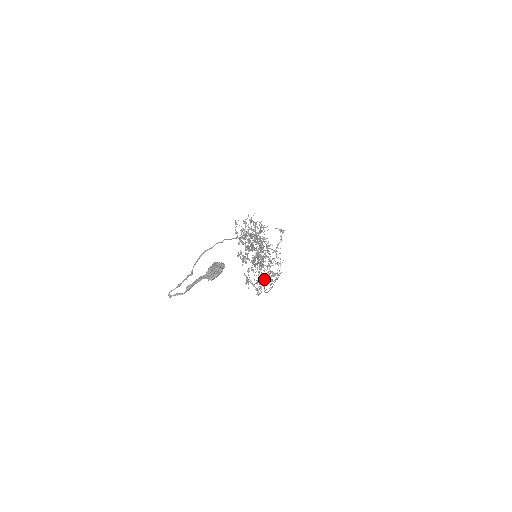
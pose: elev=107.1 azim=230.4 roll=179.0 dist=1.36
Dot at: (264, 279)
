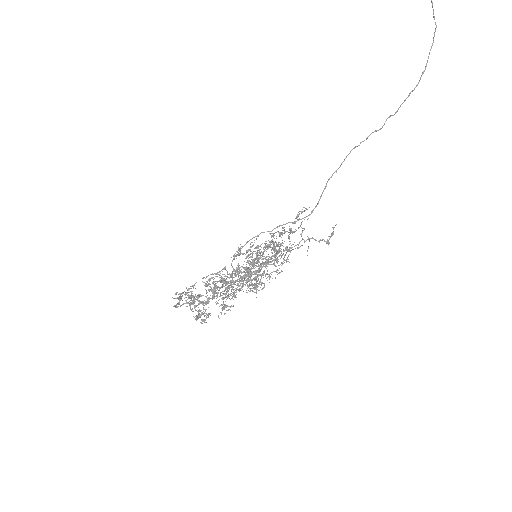
Dot at: (213, 290)
